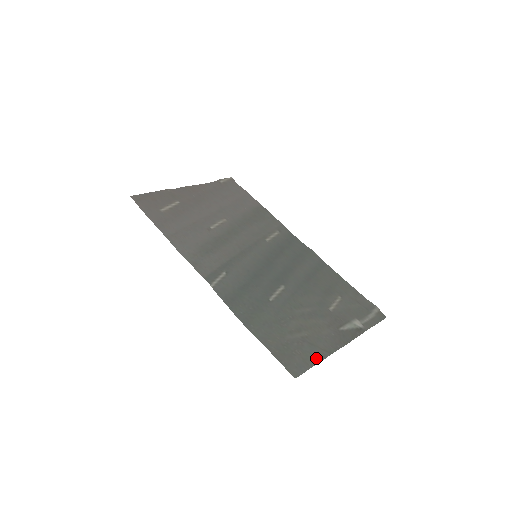
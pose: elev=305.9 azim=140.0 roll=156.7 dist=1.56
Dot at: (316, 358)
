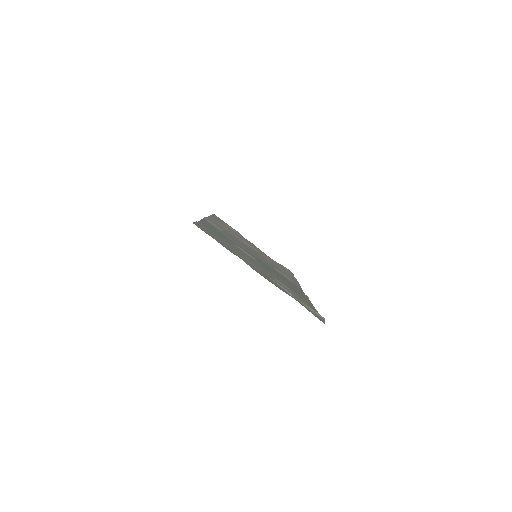
Dot at: (224, 246)
